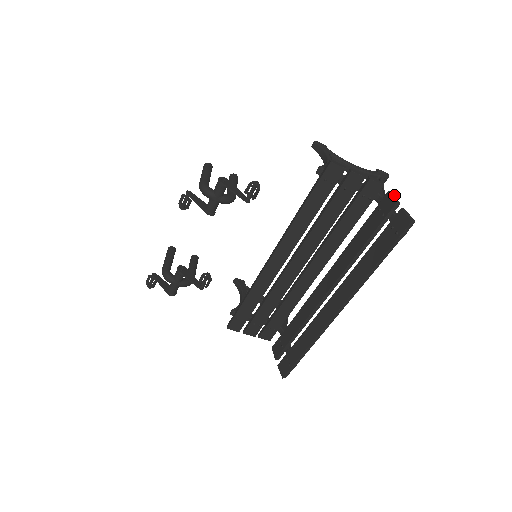
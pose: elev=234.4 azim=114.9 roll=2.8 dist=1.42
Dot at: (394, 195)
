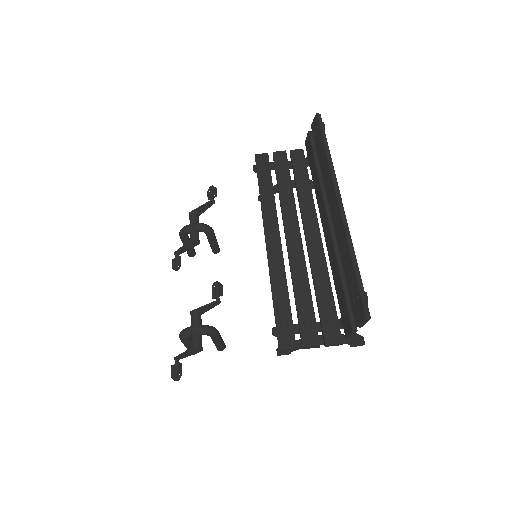
Dot at: occluded
